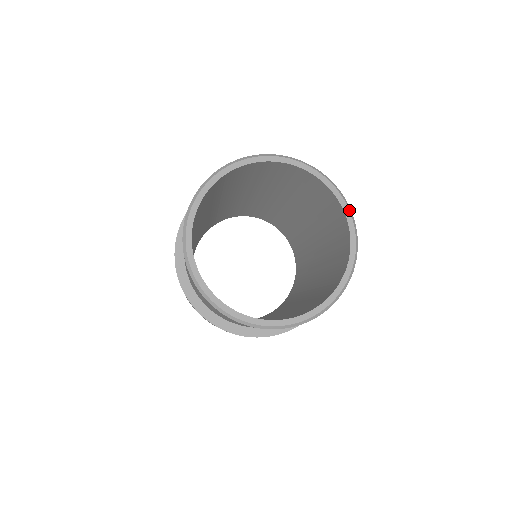
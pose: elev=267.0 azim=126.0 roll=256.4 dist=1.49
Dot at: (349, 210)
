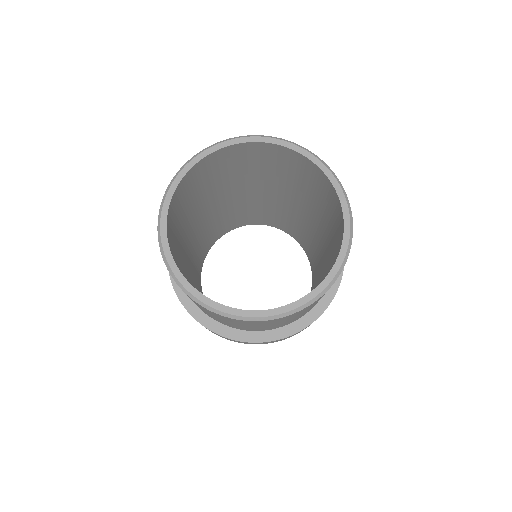
Dot at: (300, 147)
